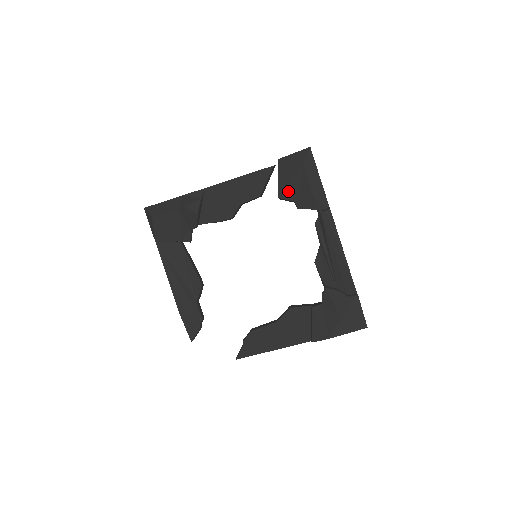
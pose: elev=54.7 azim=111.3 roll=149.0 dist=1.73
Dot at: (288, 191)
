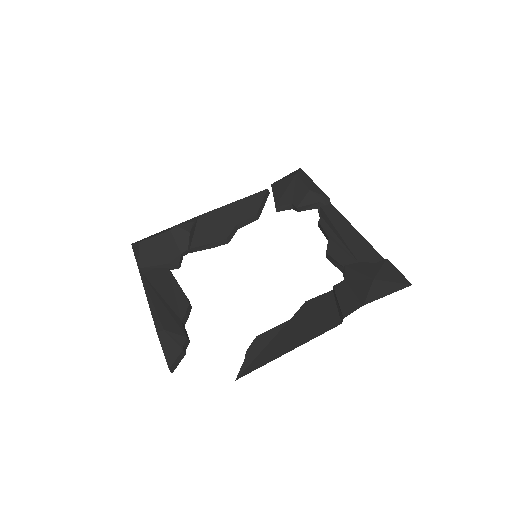
Dot at: (284, 198)
